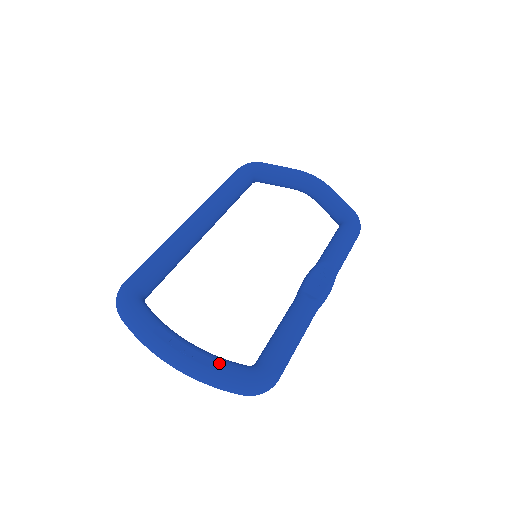
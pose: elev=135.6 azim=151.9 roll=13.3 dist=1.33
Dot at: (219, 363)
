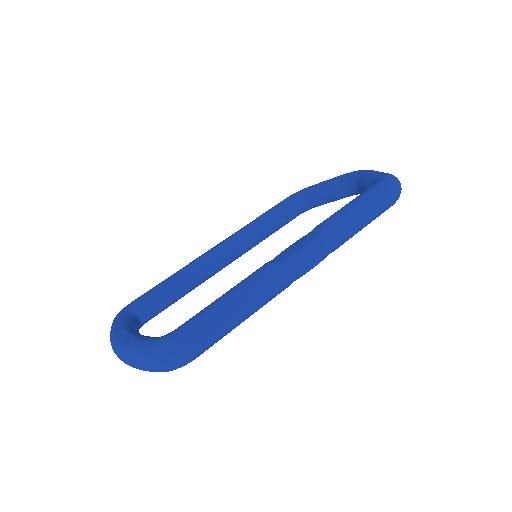
Dot at: (138, 338)
